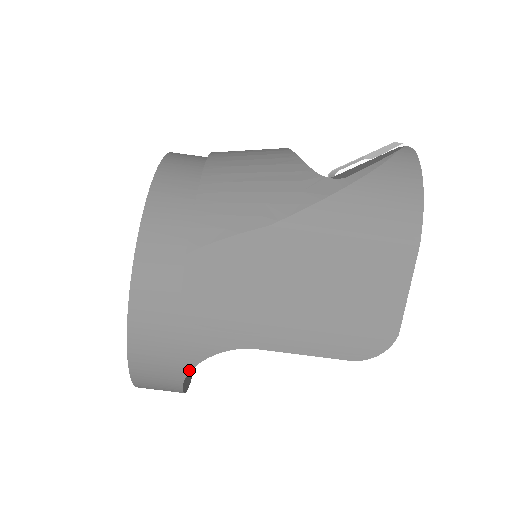
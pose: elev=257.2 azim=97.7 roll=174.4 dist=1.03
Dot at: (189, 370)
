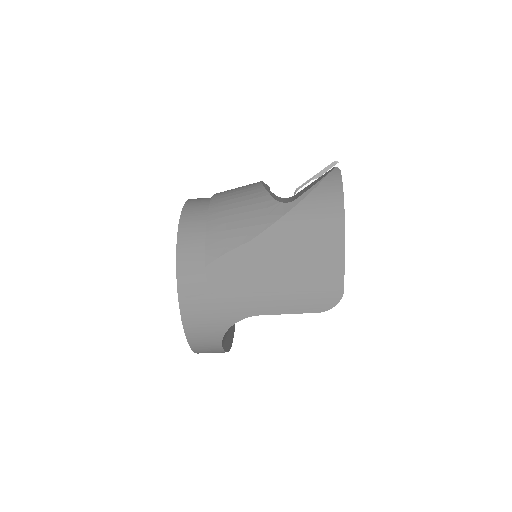
Dot at: (223, 335)
